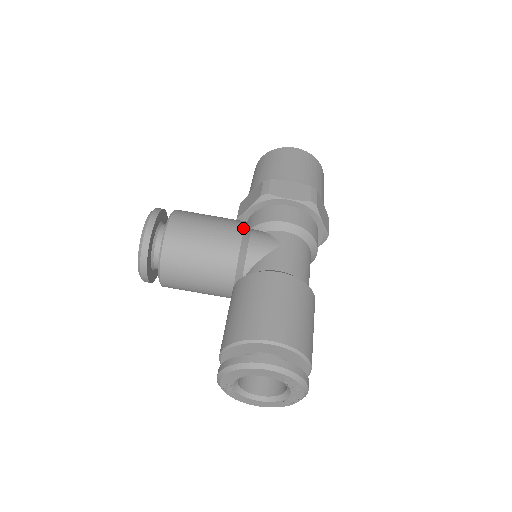
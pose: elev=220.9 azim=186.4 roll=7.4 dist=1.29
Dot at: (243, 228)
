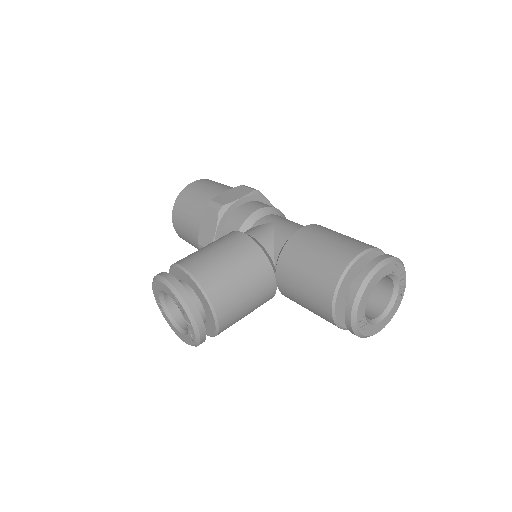
Dot at: (239, 231)
